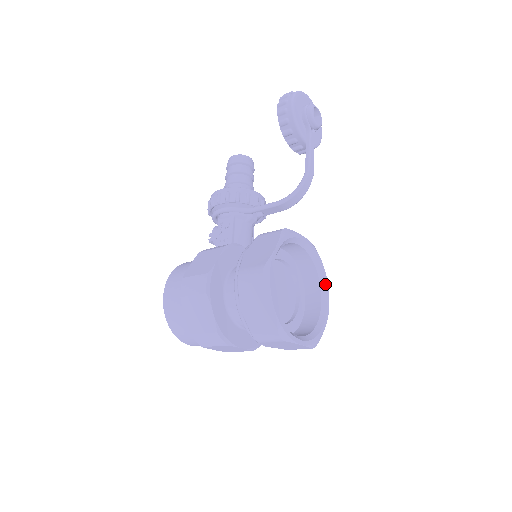
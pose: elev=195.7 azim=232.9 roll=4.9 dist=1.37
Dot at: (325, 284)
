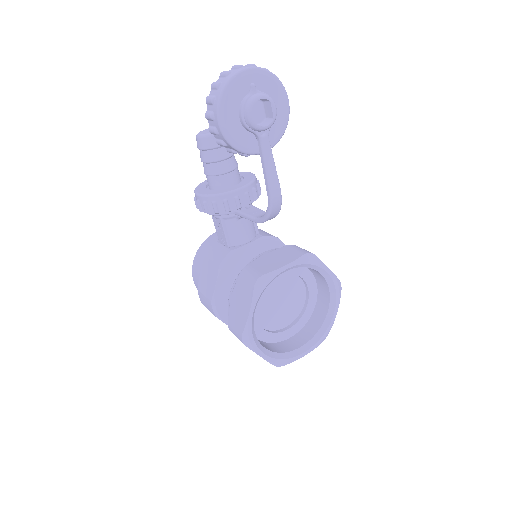
Dot at: (330, 278)
